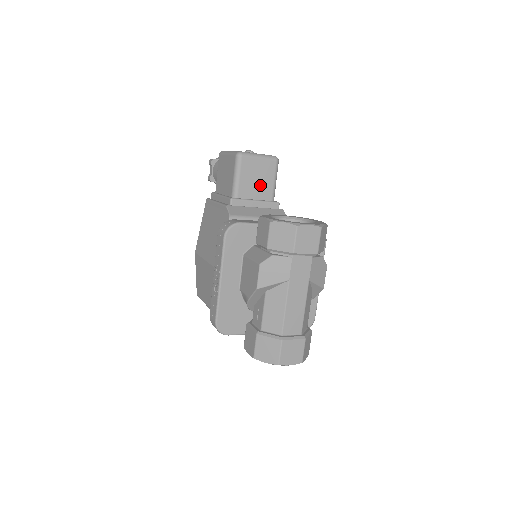
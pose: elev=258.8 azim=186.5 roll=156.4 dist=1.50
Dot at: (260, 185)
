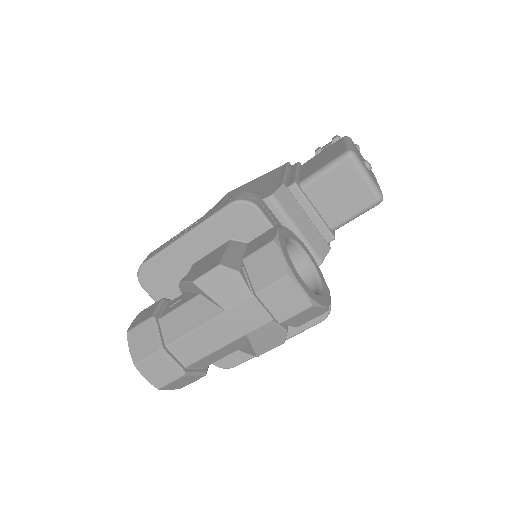
Dot at: (336, 203)
